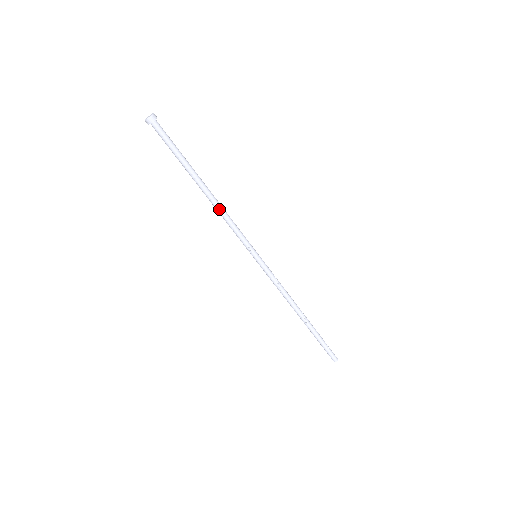
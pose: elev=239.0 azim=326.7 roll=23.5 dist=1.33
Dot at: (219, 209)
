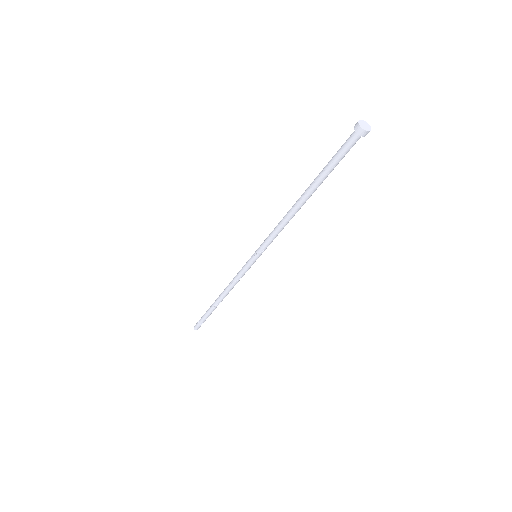
Dot at: (289, 219)
